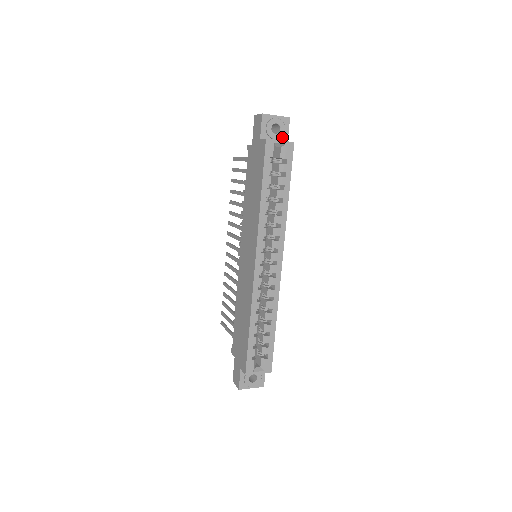
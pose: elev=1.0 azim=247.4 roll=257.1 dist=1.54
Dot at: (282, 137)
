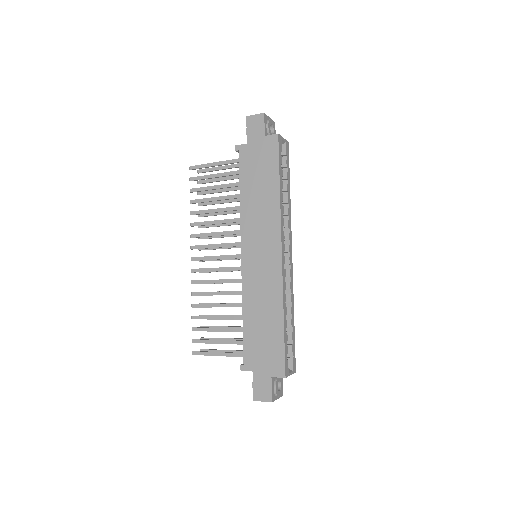
Dot at: occluded
